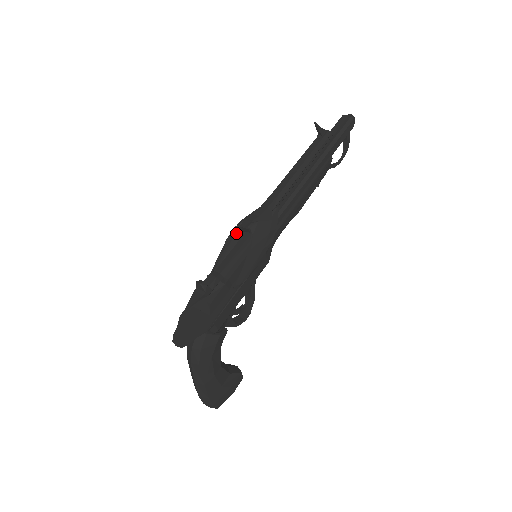
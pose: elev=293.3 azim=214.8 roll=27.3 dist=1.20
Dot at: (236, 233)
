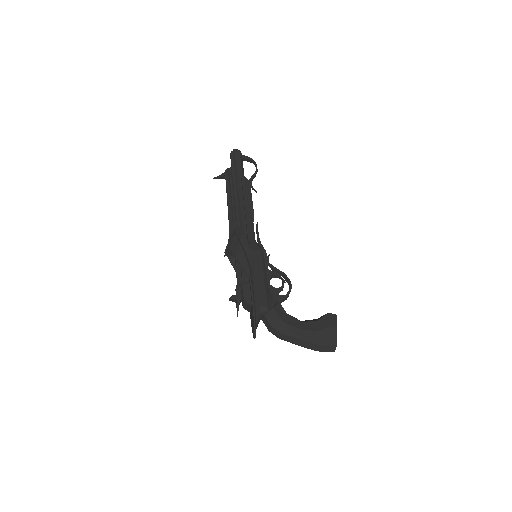
Dot at: (233, 261)
